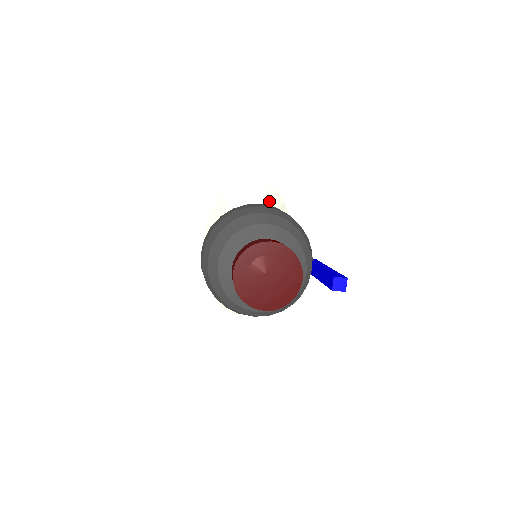
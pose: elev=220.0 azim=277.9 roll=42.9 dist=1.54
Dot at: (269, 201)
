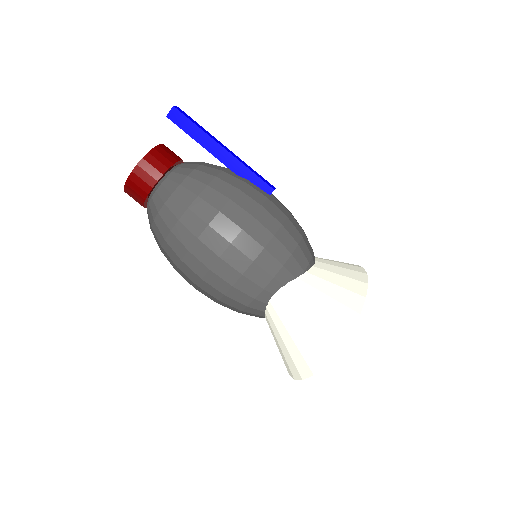
Dot at: occluded
